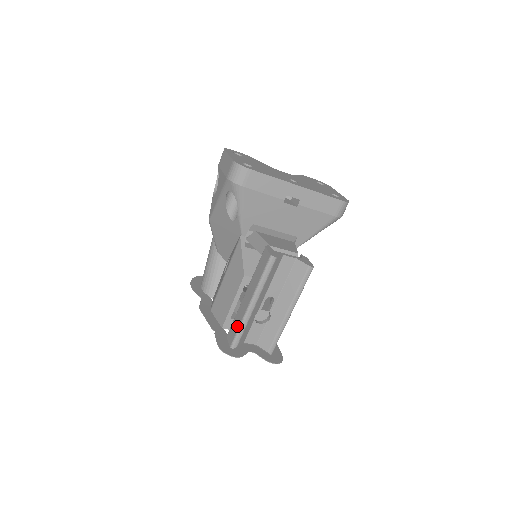
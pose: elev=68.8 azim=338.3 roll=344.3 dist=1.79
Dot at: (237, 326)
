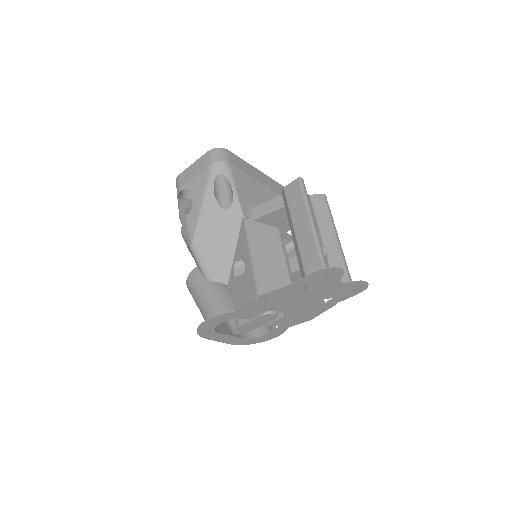
Dot at: (314, 253)
